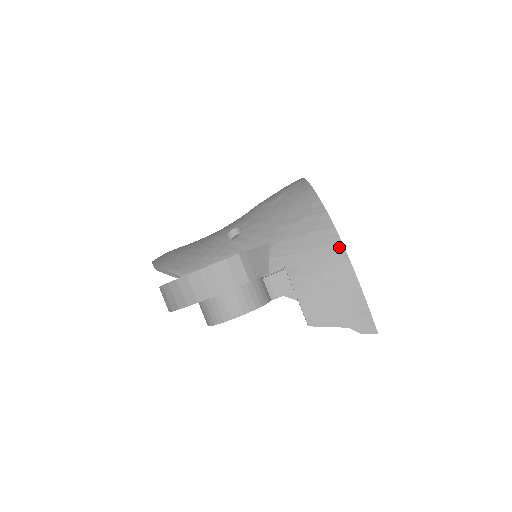
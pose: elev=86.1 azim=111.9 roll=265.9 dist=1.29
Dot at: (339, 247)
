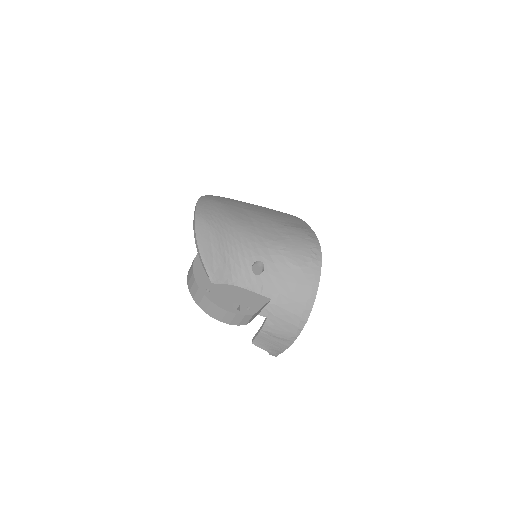
Dot at: (299, 330)
